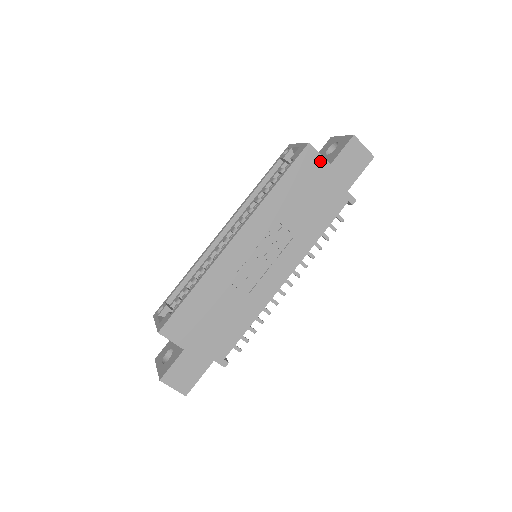
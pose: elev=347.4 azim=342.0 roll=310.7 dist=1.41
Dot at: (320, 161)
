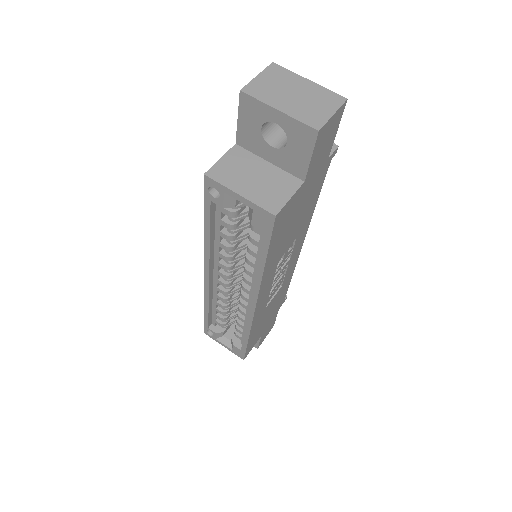
Dot at: (293, 198)
